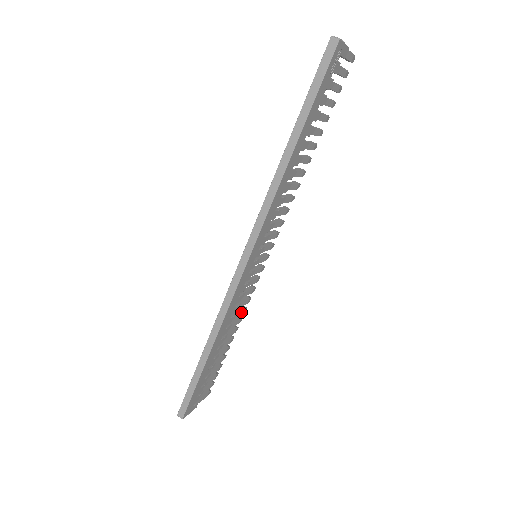
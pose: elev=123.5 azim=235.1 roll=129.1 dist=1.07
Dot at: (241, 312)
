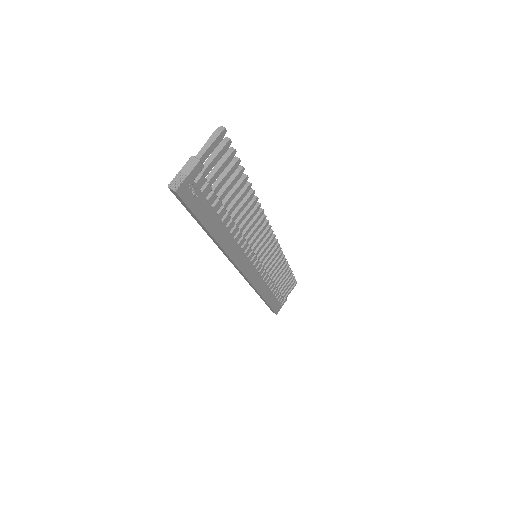
Dot at: (279, 263)
